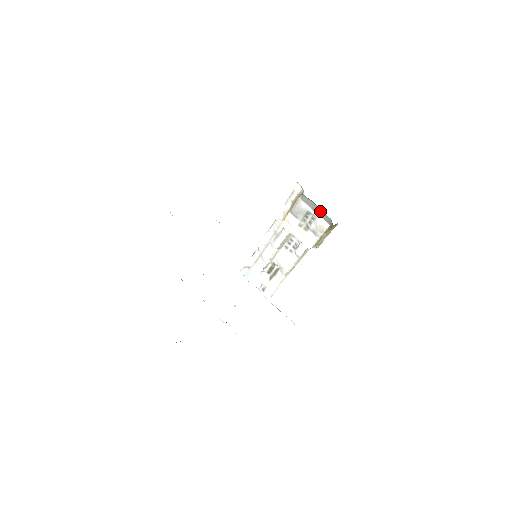
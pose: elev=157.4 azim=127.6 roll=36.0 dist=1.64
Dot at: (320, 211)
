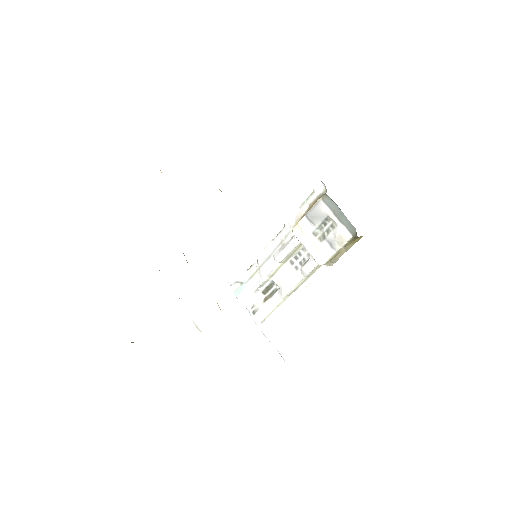
Dot at: (343, 217)
